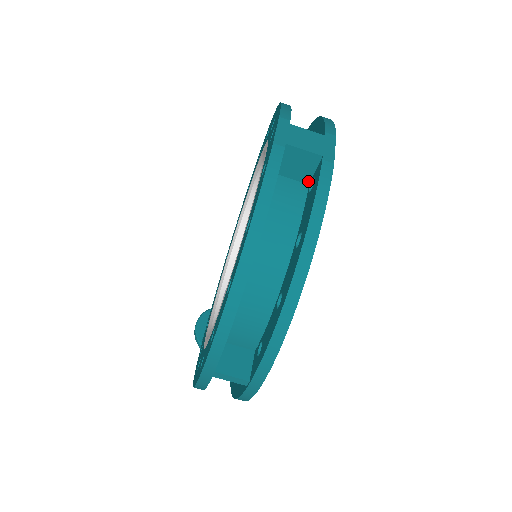
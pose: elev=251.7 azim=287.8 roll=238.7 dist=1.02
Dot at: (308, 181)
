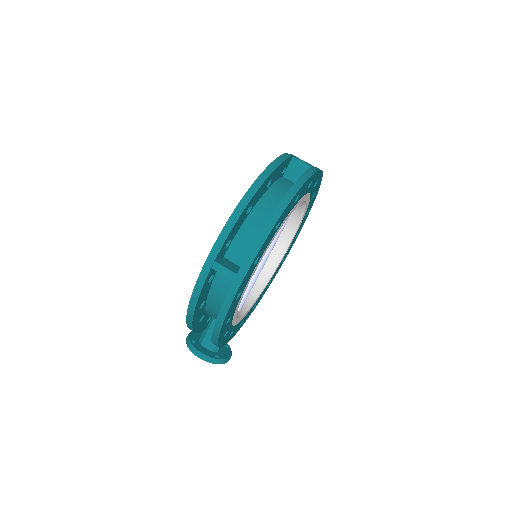
Dot at: occluded
